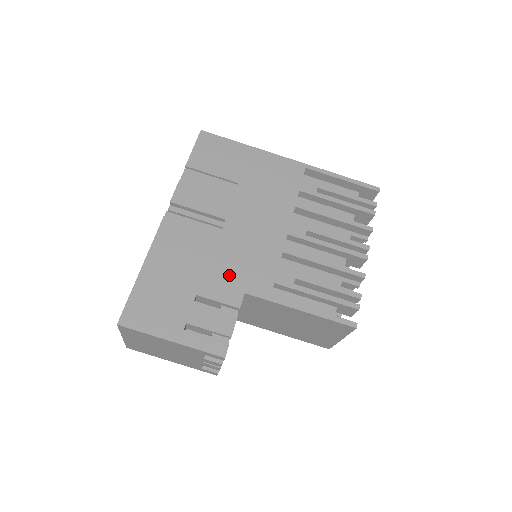
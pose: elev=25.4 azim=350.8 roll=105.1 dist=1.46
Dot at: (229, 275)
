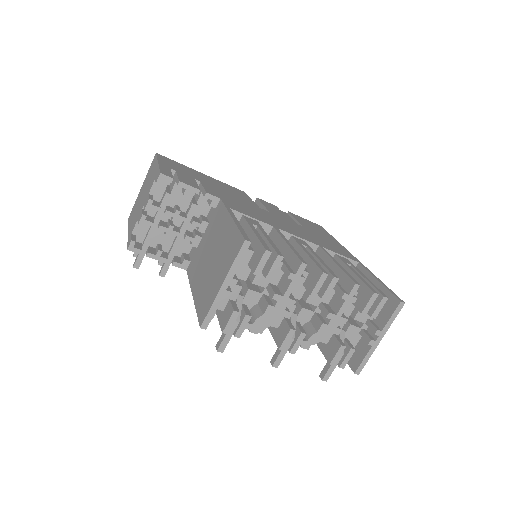
Dot at: (229, 198)
